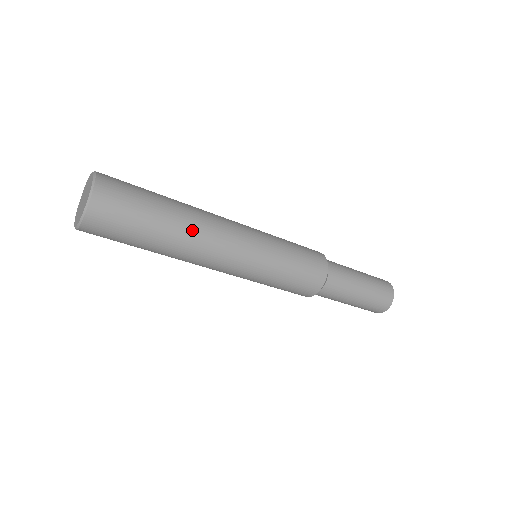
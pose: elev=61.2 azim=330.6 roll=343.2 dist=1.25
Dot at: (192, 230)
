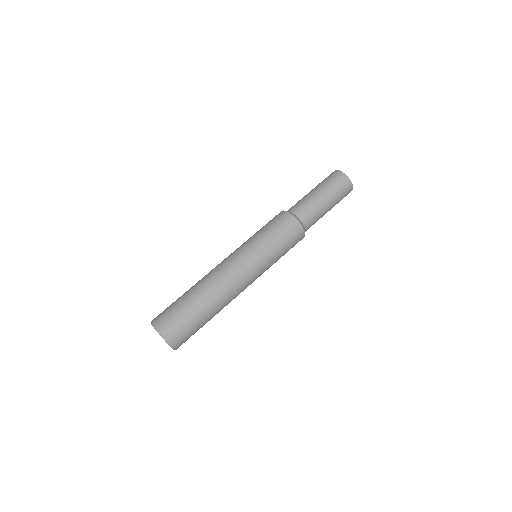
Dot at: (218, 296)
